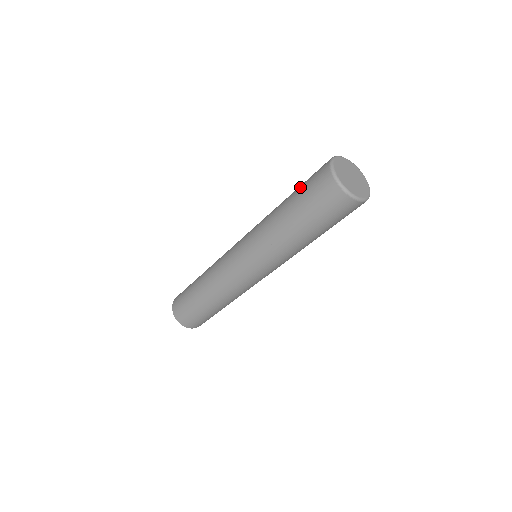
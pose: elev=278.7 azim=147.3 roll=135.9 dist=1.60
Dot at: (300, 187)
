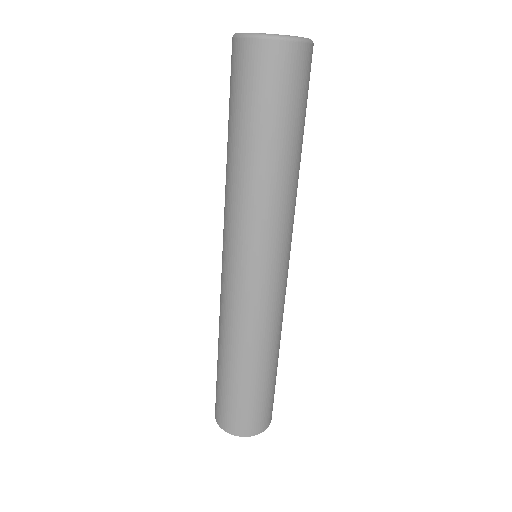
Dot at: occluded
